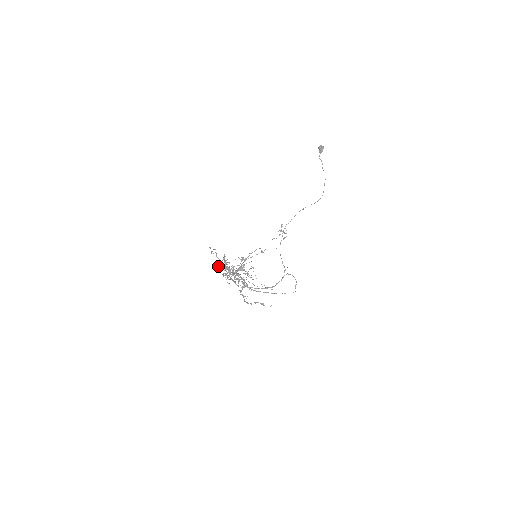
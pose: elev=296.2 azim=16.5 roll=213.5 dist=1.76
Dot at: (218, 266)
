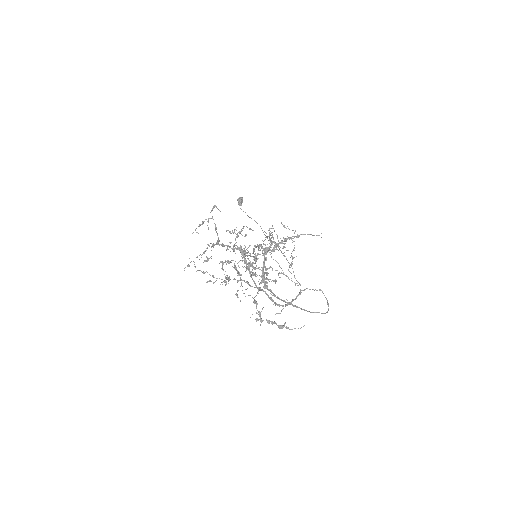
Dot at: (197, 256)
